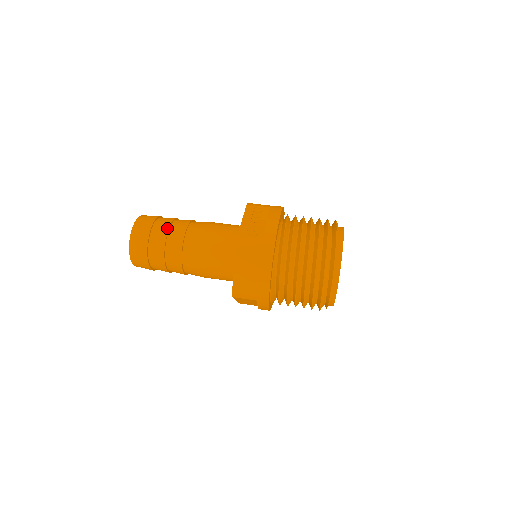
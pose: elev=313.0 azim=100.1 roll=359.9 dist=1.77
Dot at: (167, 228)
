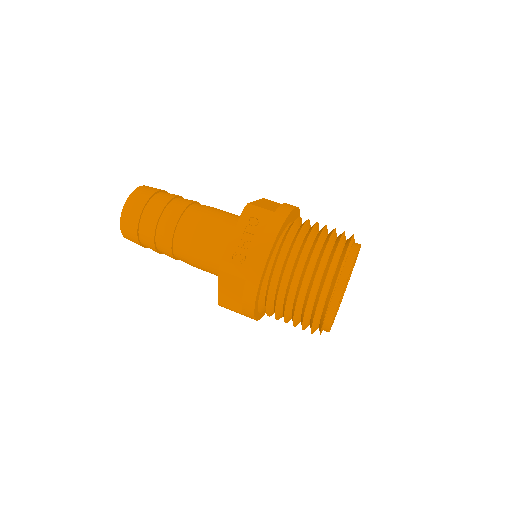
Dot at: (157, 218)
